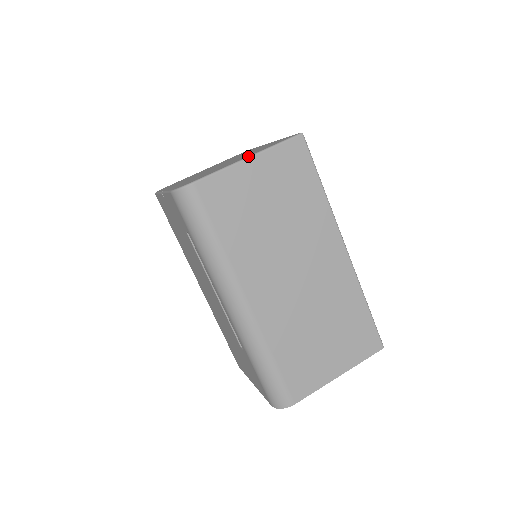
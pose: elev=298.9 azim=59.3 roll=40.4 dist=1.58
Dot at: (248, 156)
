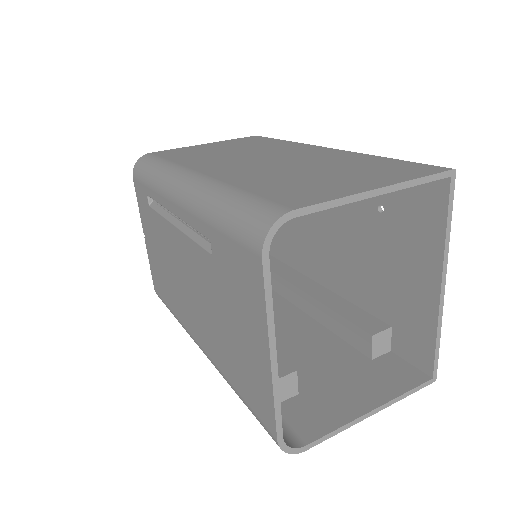
Dot at: occluded
